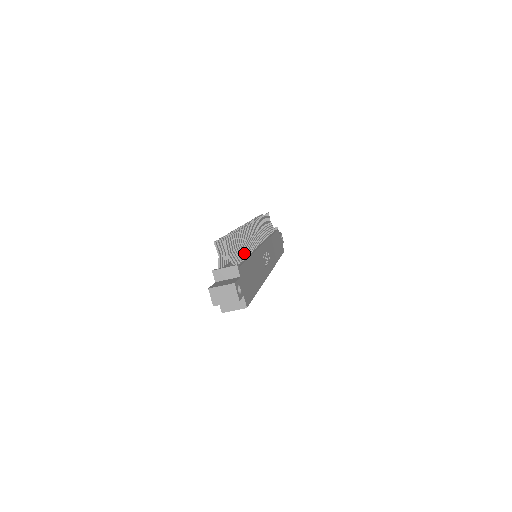
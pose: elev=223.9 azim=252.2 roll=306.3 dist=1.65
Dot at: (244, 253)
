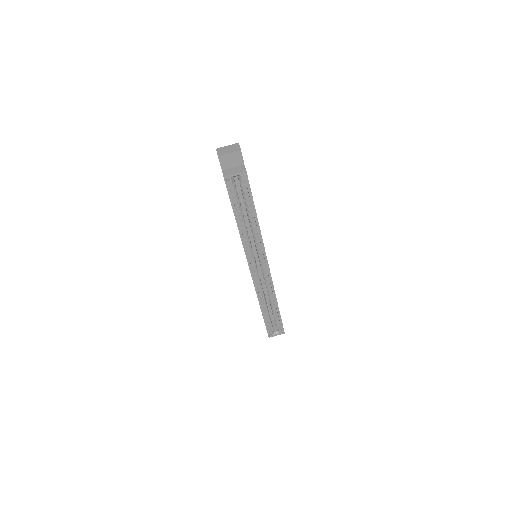
Dot at: occluded
